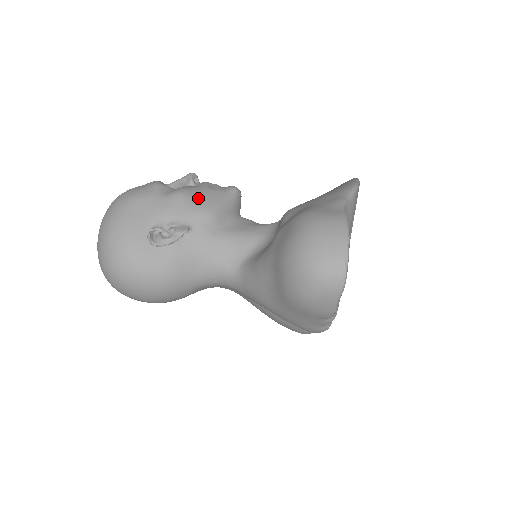
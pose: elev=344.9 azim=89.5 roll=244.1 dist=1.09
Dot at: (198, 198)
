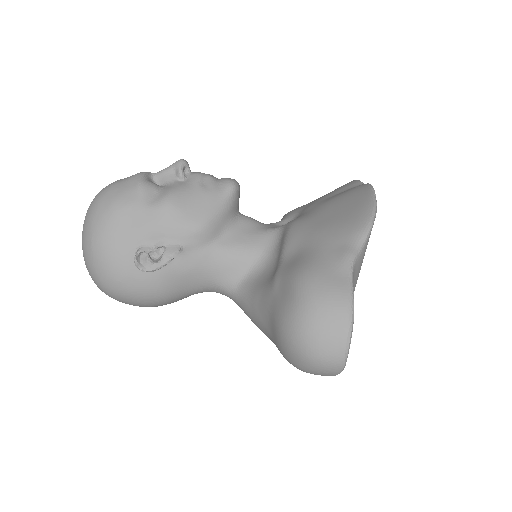
Dot at: (188, 208)
